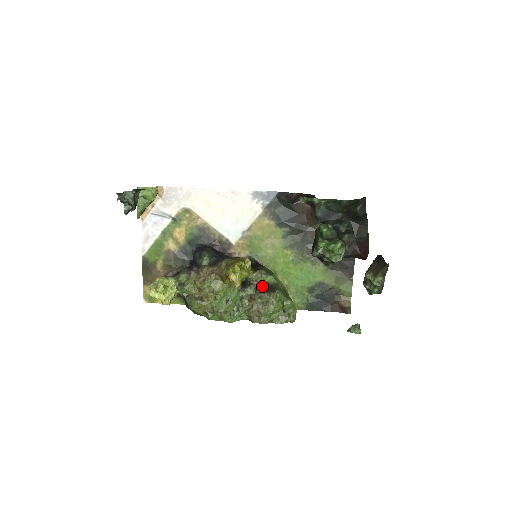
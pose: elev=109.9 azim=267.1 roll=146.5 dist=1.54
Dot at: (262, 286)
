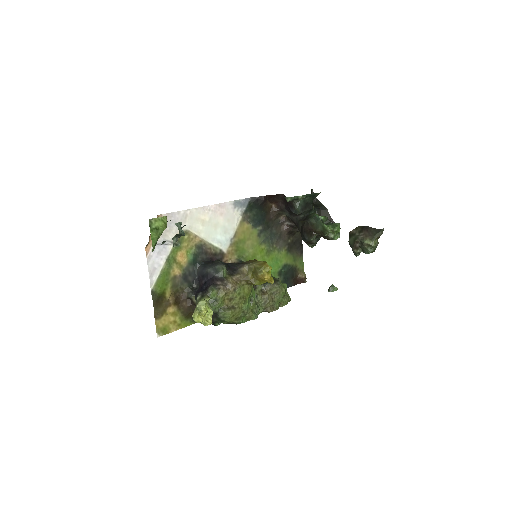
Dot at: occluded
